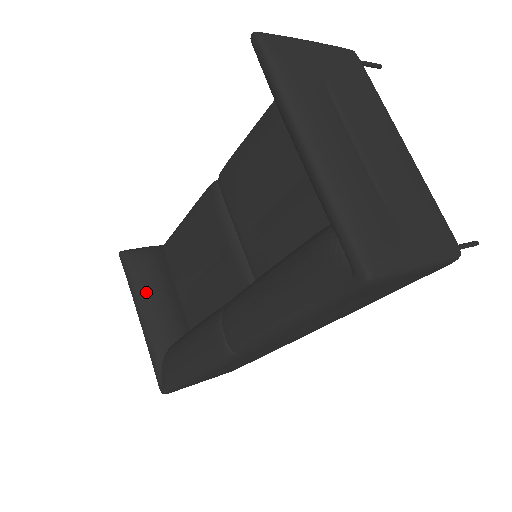
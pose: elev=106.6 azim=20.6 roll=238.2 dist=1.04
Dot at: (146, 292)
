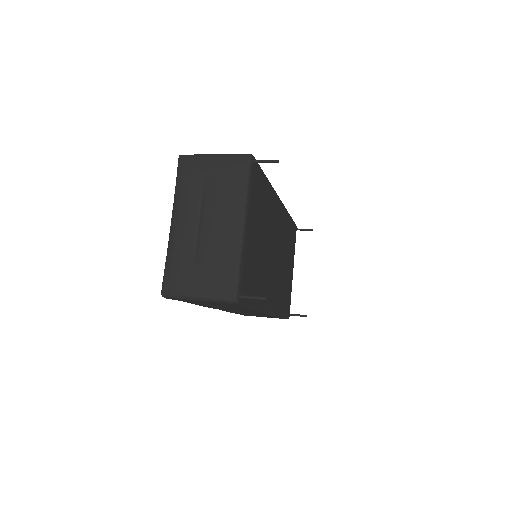
Dot at: occluded
